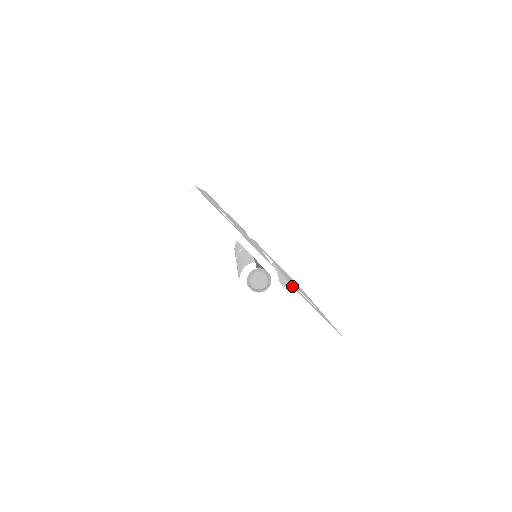
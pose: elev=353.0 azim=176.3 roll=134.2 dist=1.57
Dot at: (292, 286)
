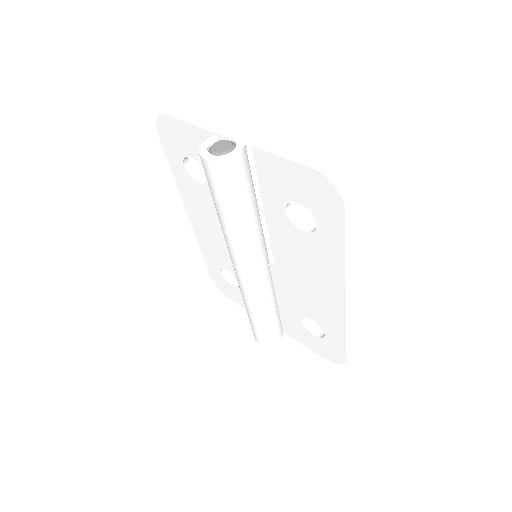
Dot at: (261, 143)
